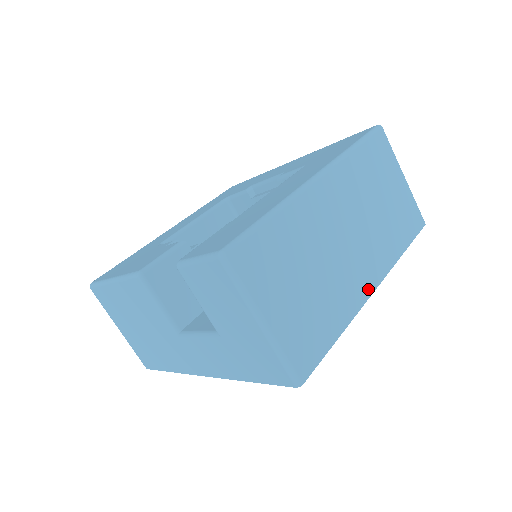
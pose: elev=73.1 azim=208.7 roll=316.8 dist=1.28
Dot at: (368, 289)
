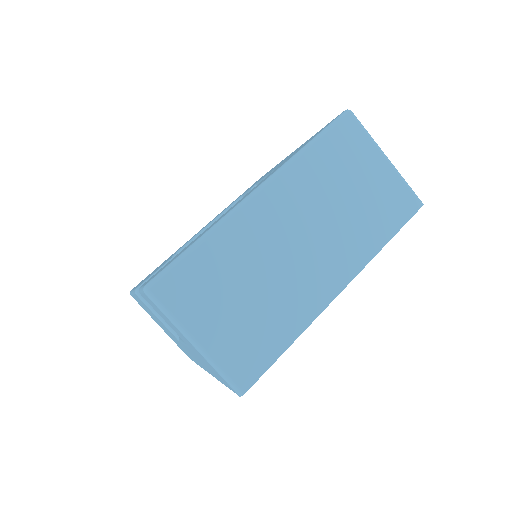
Dot at: (331, 292)
